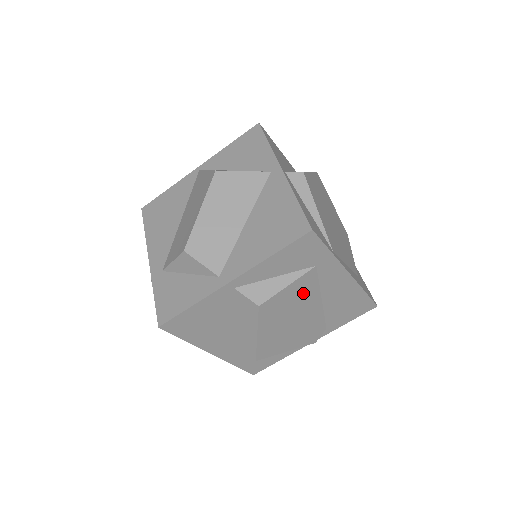
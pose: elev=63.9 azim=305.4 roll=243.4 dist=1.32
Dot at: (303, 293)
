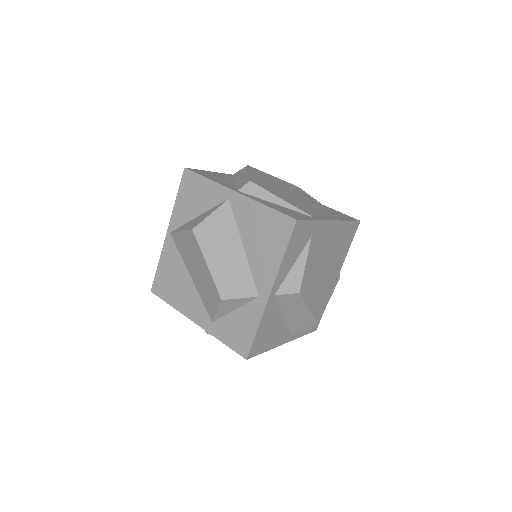
Dot at: (315, 259)
